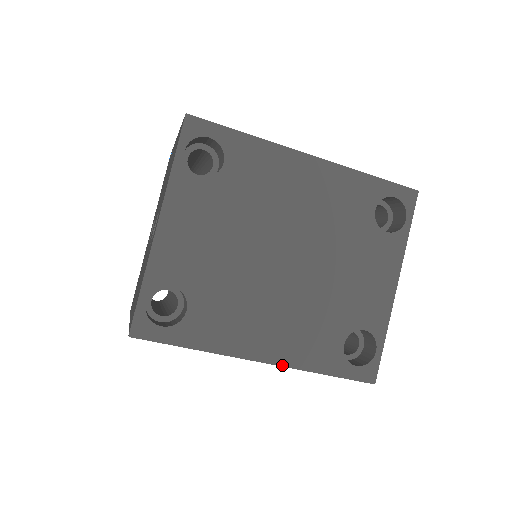
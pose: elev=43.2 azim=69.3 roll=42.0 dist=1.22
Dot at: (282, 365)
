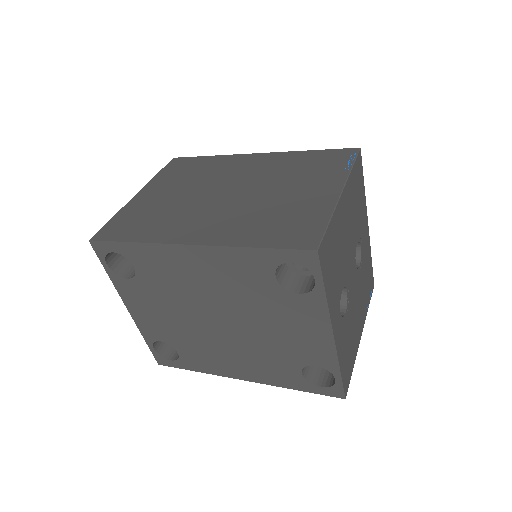
Dot at: (259, 382)
